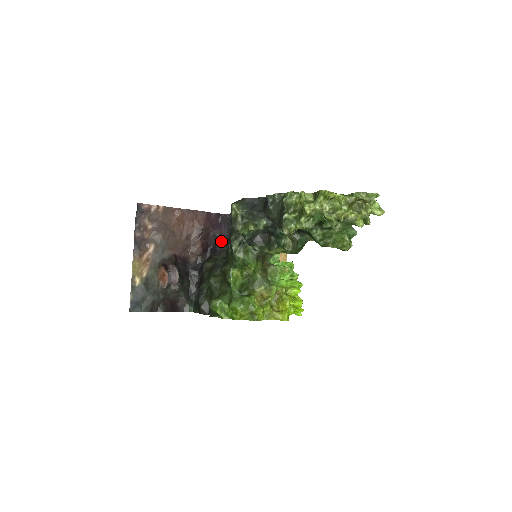
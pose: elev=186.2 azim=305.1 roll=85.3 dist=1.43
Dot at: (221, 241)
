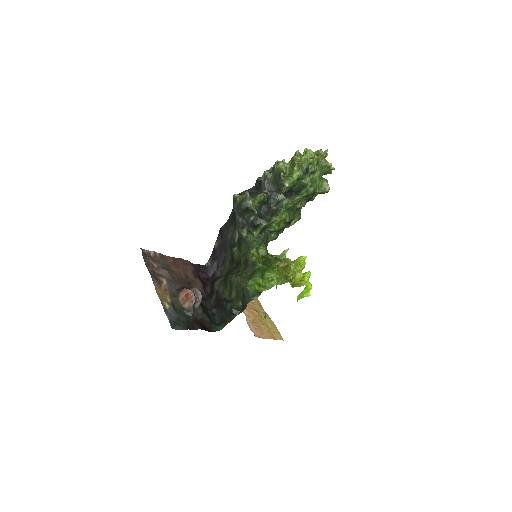
Dot at: (217, 269)
